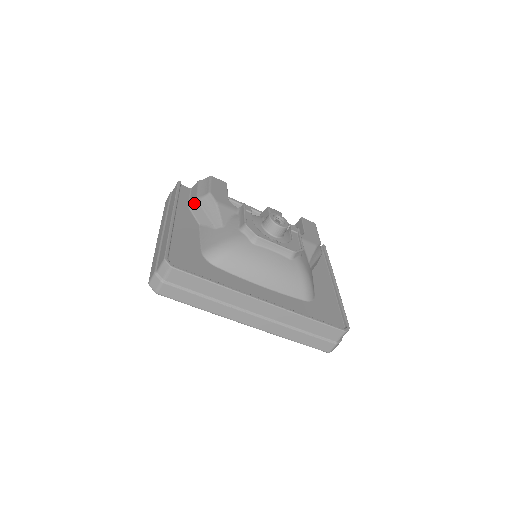
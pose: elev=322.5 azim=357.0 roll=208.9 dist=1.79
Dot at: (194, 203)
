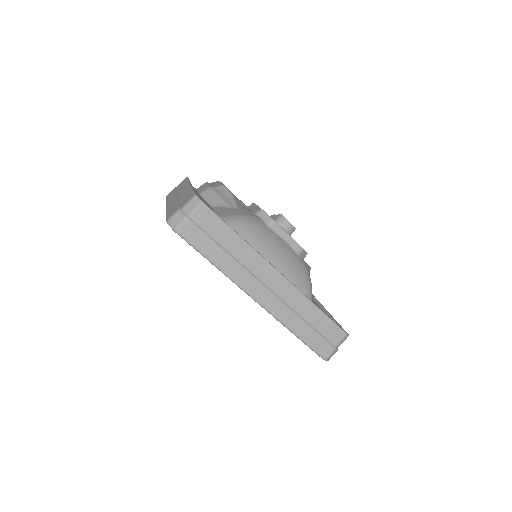
Dot at: (206, 190)
